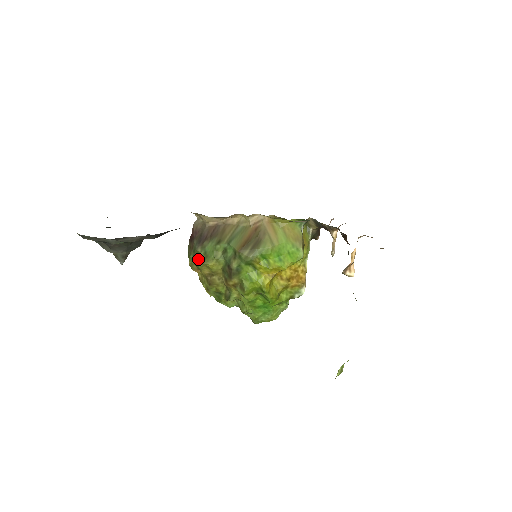
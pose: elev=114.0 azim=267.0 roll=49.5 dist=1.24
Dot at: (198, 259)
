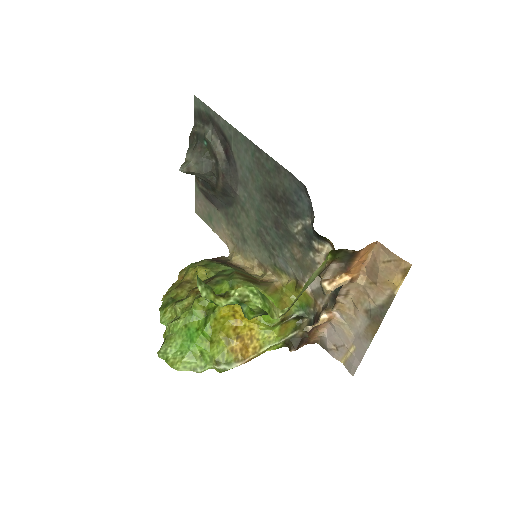
Dot at: (196, 265)
